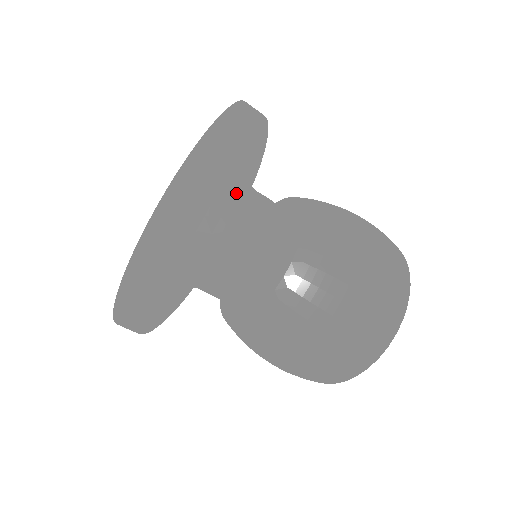
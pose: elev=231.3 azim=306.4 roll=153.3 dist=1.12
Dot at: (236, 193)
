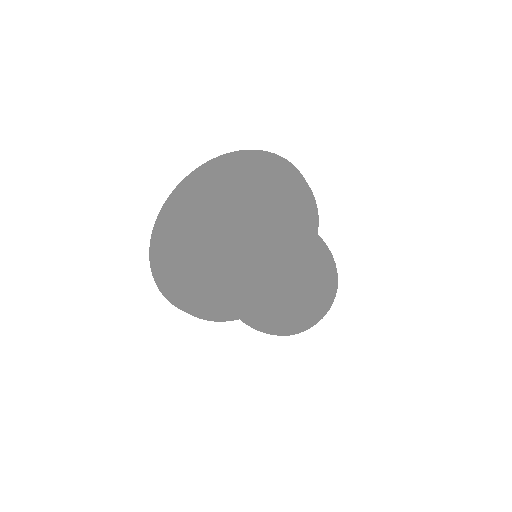
Dot at: (301, 268)
